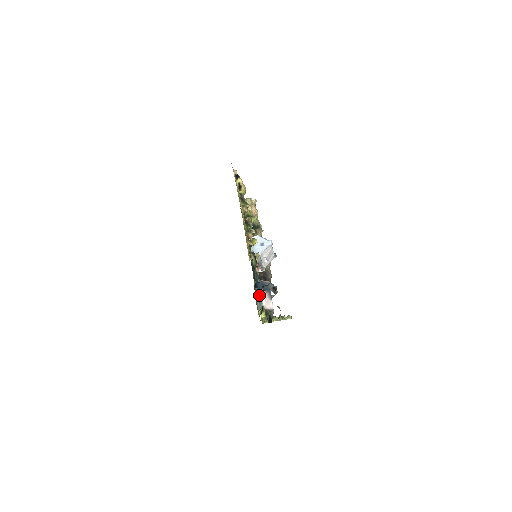
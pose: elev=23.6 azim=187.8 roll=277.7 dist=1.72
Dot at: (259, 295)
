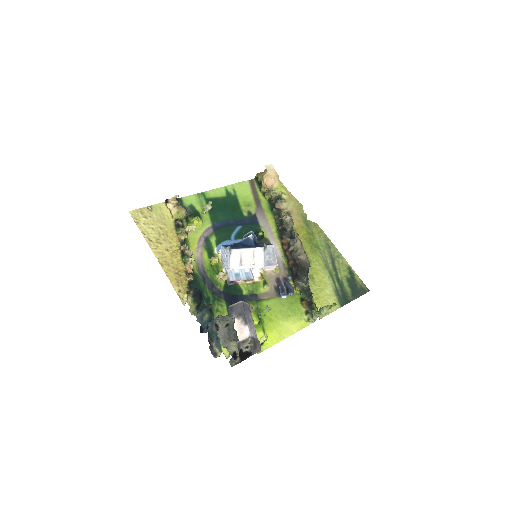
Dot at: occluded
